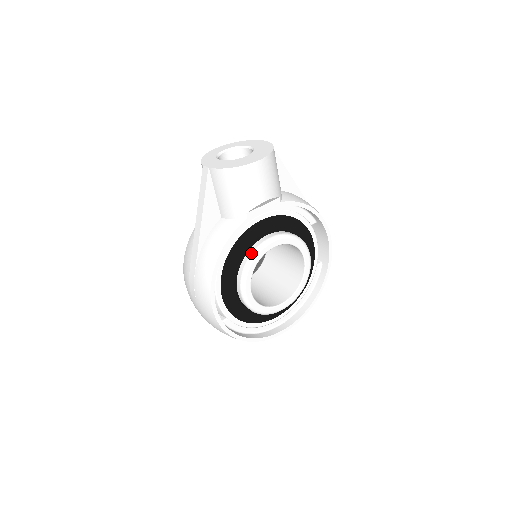
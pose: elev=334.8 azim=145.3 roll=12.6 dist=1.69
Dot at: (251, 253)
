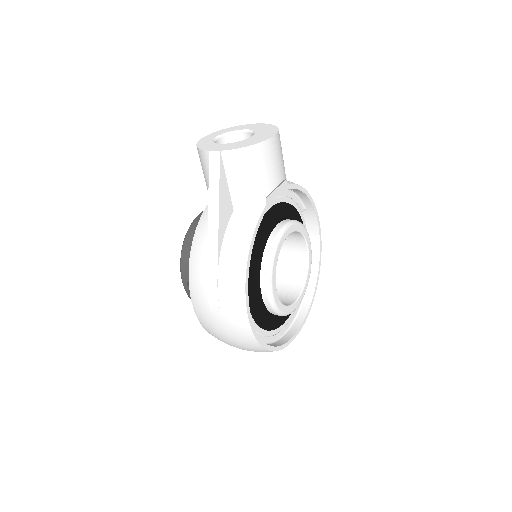
Dot at: (271, 245)
